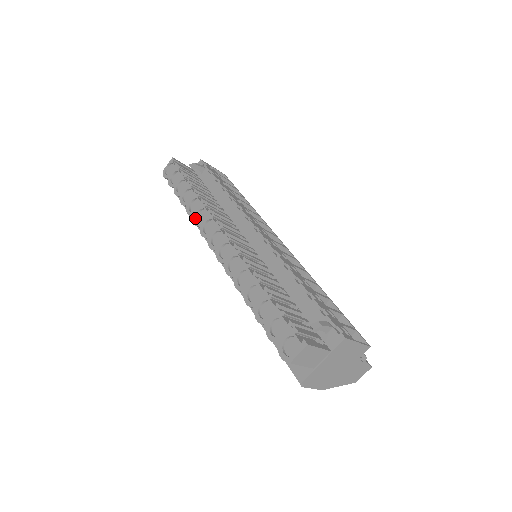
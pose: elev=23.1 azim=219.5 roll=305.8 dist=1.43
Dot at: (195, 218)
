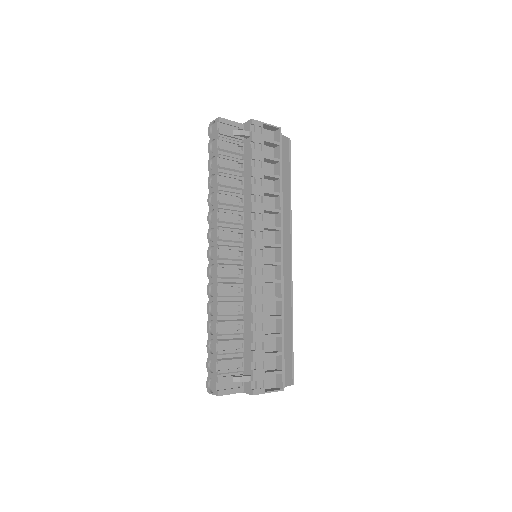
Dot at: (209, 213)
